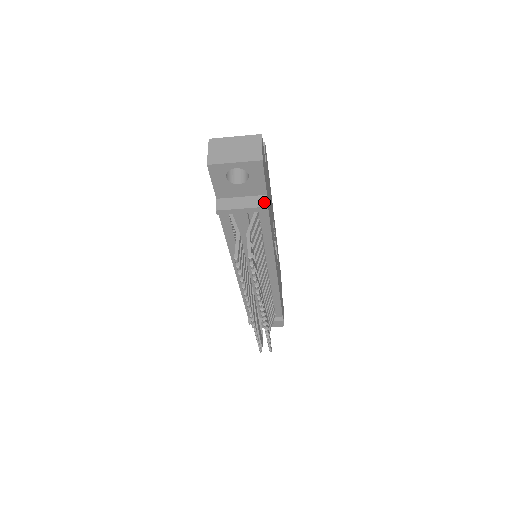
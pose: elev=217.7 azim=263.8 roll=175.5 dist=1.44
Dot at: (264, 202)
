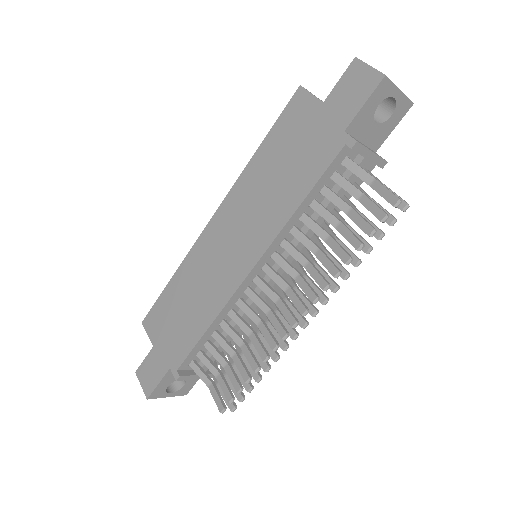
Dot at: occluded
